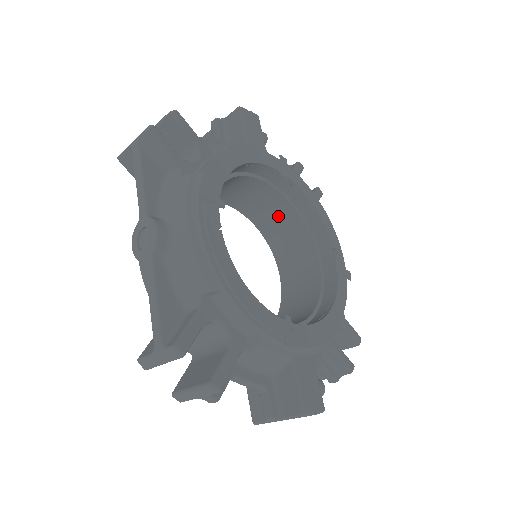
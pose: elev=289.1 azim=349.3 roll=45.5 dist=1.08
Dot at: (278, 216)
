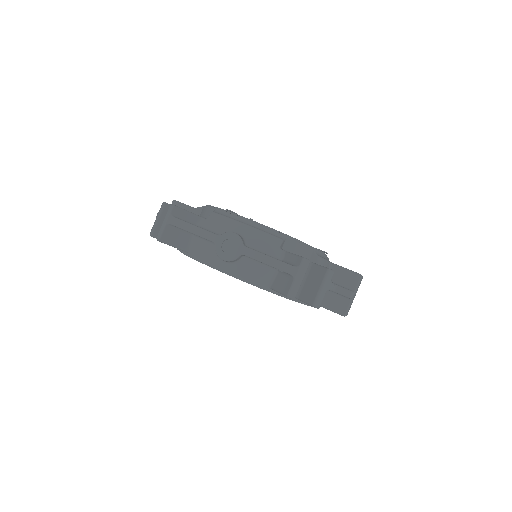
Dot at: occluded
